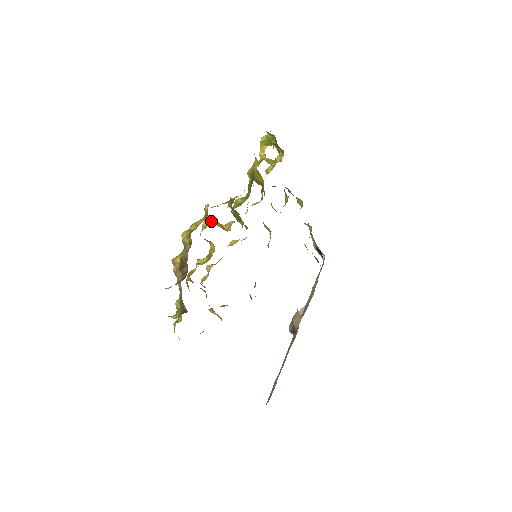
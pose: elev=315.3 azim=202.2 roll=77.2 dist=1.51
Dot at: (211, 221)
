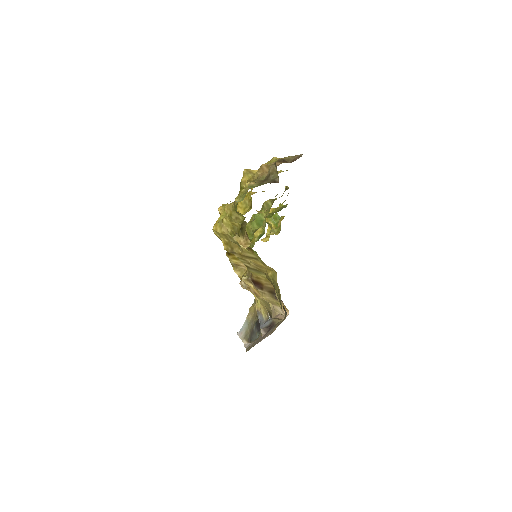
Dot at: (262, 191)
